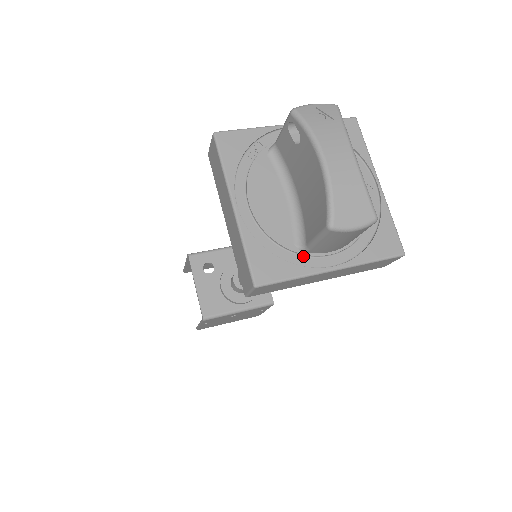
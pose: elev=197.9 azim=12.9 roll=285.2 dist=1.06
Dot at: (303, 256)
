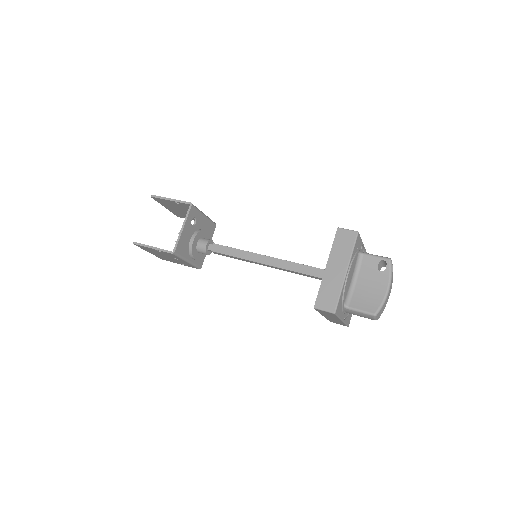
Dot at: (342, 308)
